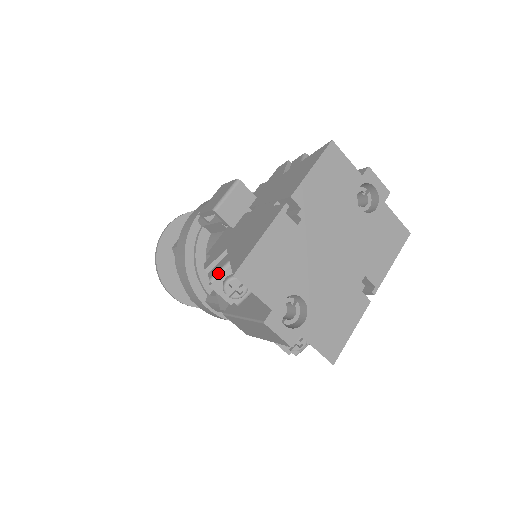
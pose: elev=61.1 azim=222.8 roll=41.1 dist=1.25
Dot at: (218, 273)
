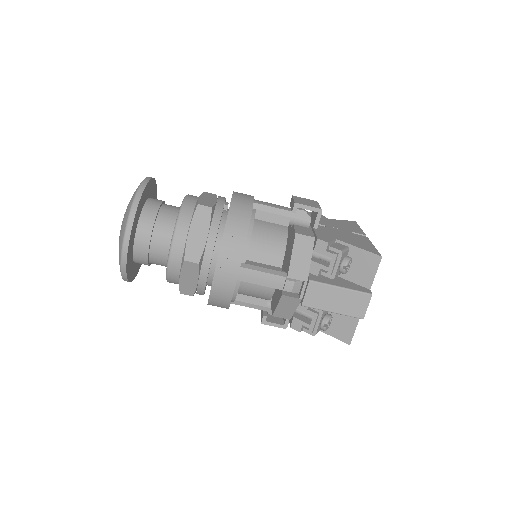
Dot at: (345, 250)
